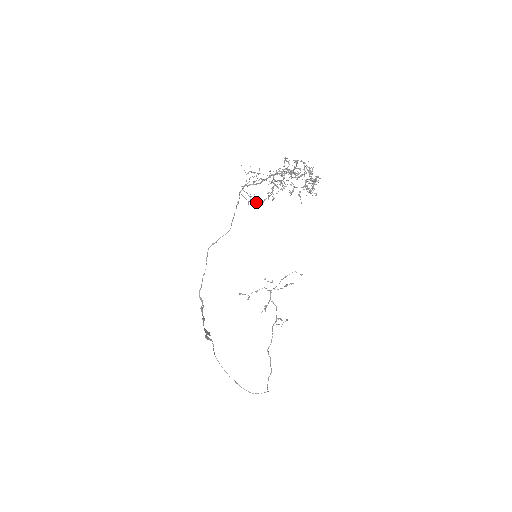
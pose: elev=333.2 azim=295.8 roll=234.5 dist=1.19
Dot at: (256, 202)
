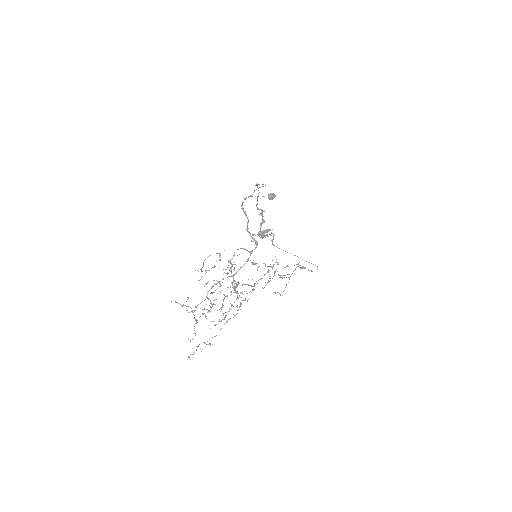
Dot at: occluded
